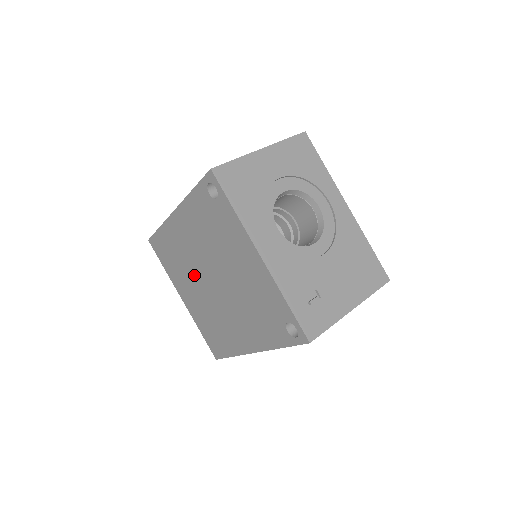
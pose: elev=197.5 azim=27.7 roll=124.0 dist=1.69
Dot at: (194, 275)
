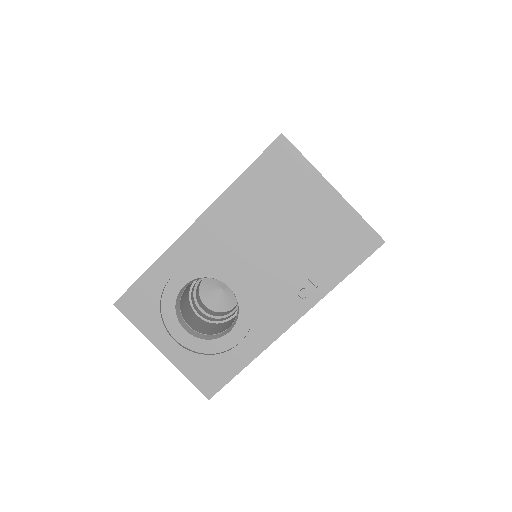
Dot at: occluded
